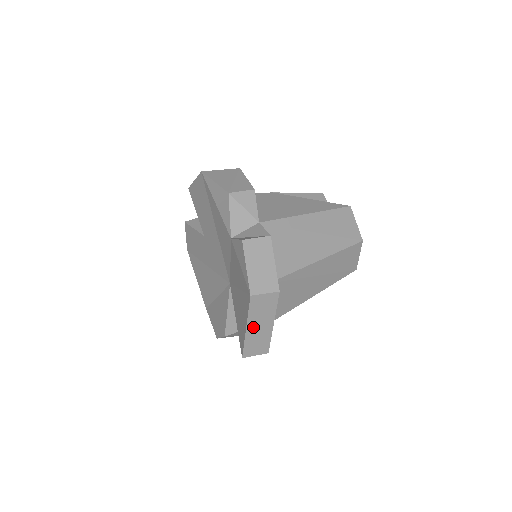
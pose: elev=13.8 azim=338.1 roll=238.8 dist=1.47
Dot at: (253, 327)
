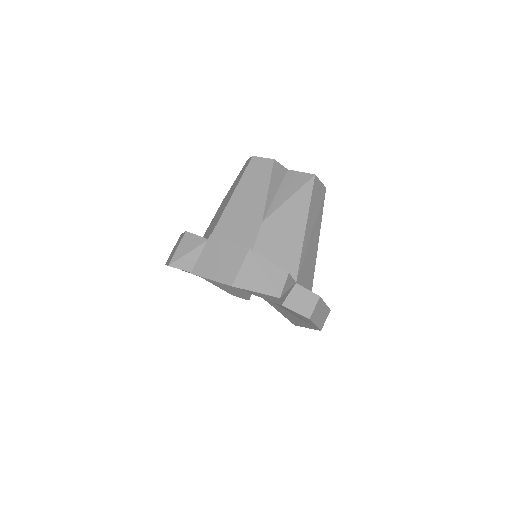
Dot at: occluded
